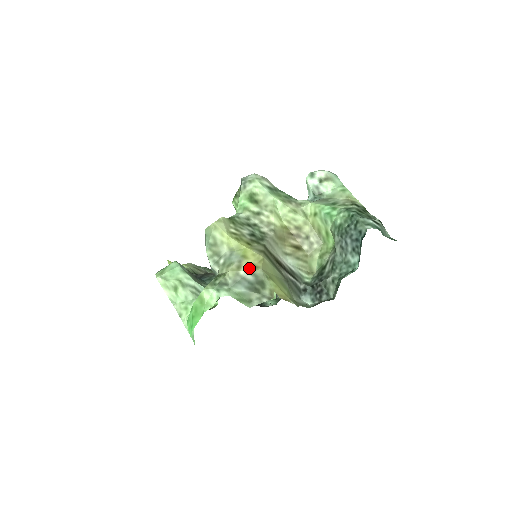
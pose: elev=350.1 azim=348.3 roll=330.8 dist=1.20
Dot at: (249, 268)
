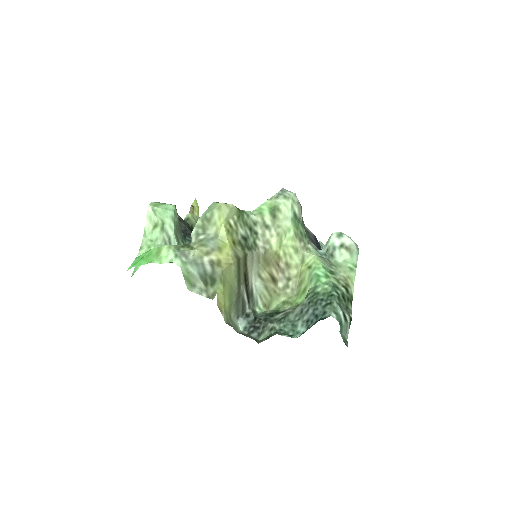
Dot at: (214, 261)
